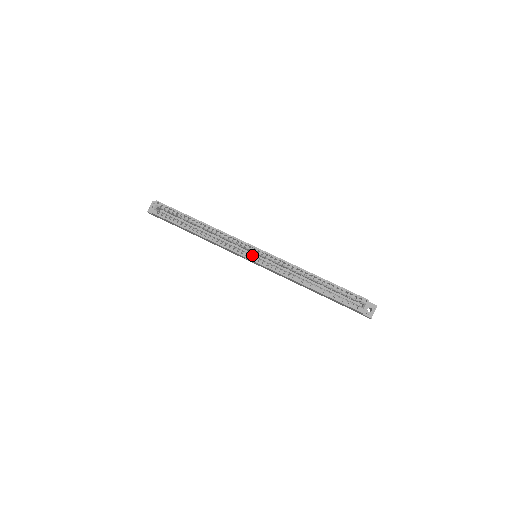
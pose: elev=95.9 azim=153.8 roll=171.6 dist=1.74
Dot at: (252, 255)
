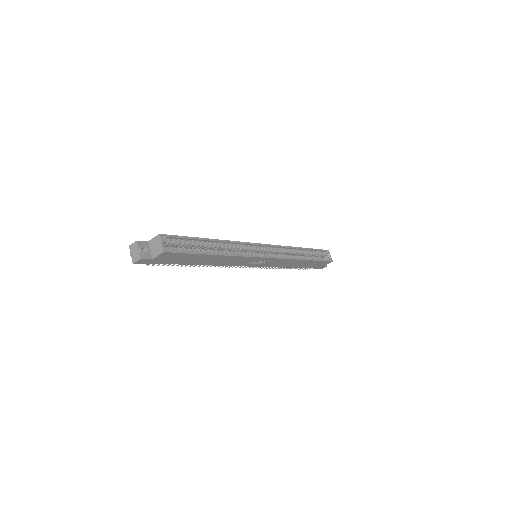
Dot at: (261, 254)
